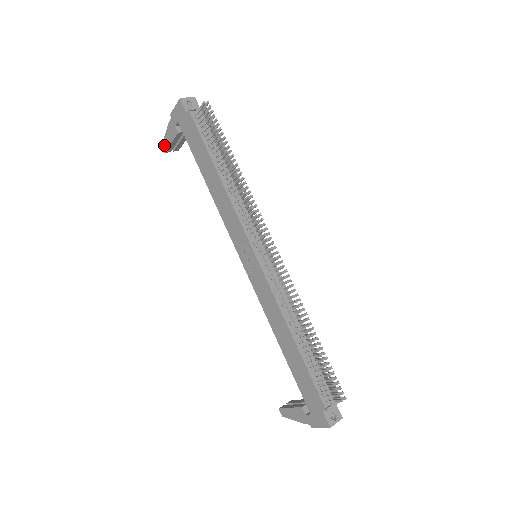
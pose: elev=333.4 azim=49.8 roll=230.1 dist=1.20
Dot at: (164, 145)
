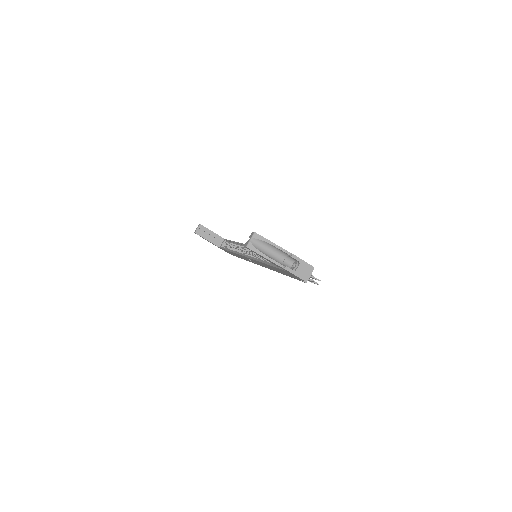
Dot at: (251, 250)
